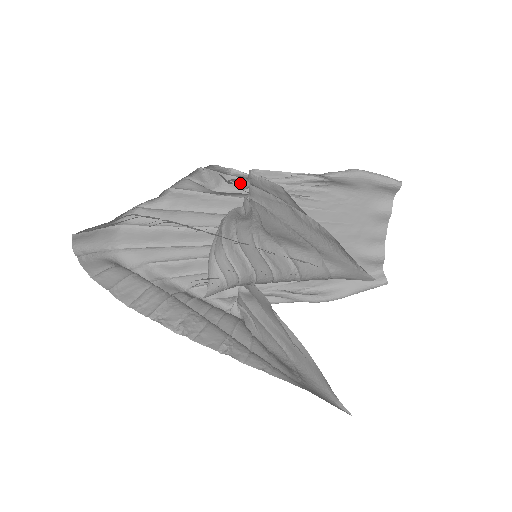
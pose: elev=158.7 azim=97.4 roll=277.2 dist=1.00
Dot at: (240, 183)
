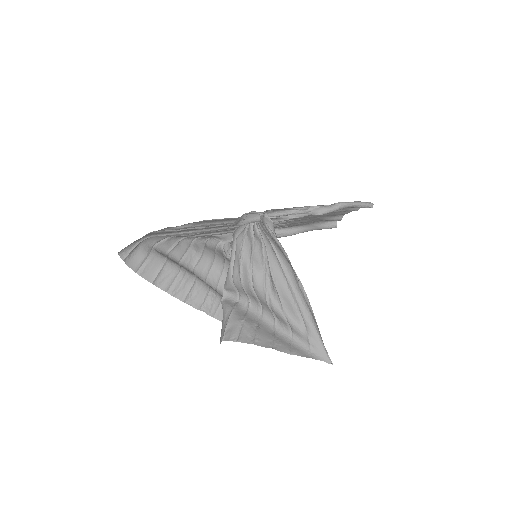
Dot at: occluded
